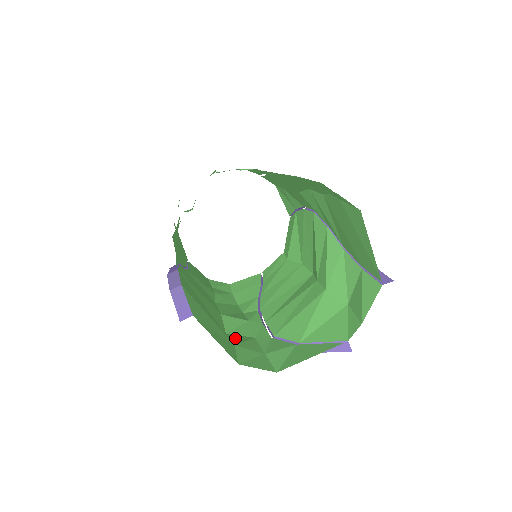
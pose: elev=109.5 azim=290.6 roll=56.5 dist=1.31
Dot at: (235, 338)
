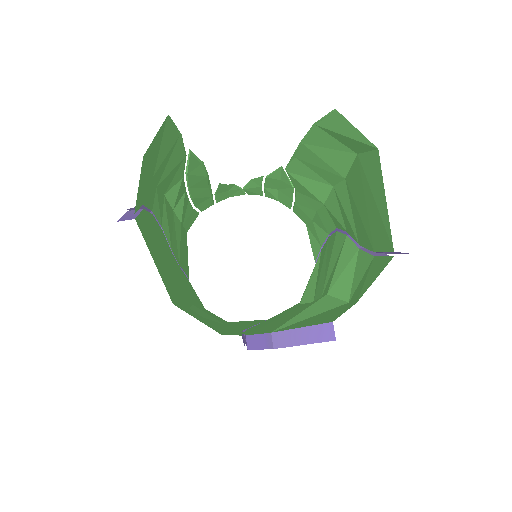
Dot at: occluded
